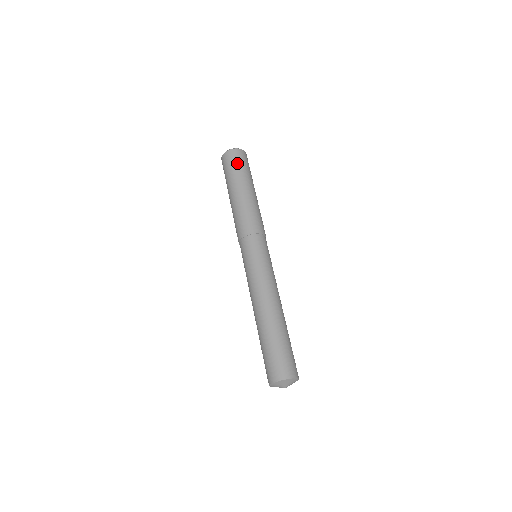
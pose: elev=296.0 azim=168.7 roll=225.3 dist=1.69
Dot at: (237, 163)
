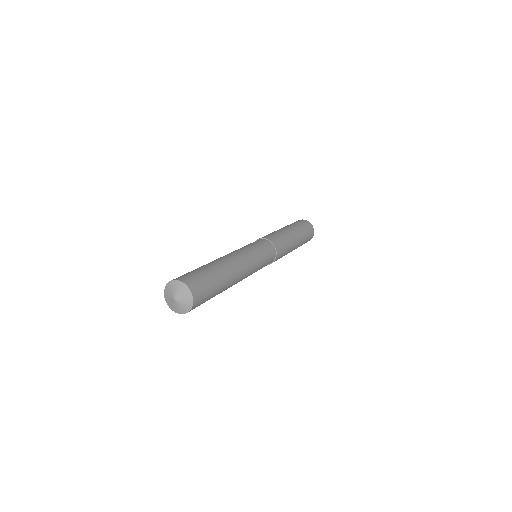
Dot at: (297, 222)
